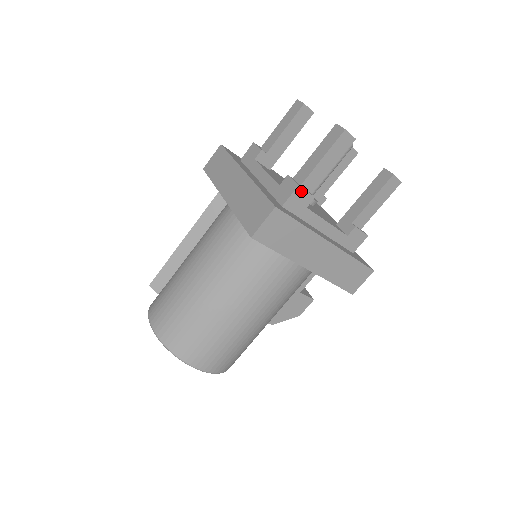
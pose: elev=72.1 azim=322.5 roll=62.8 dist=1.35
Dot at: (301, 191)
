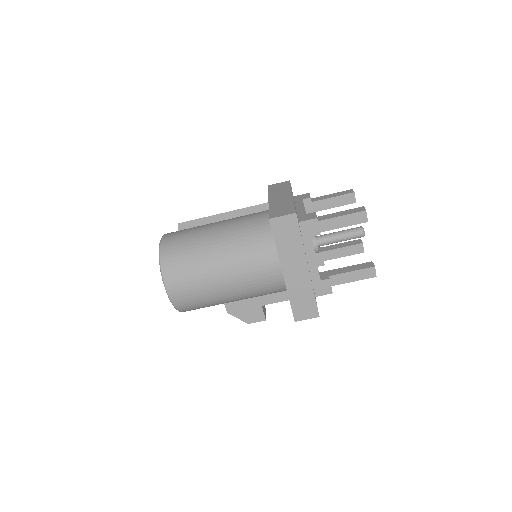
Dot at: (316, 223)
